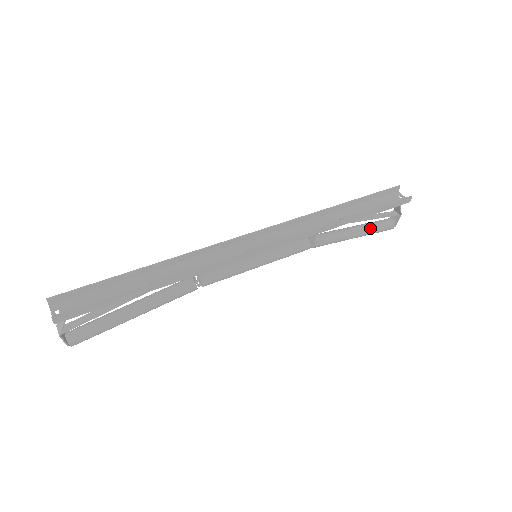
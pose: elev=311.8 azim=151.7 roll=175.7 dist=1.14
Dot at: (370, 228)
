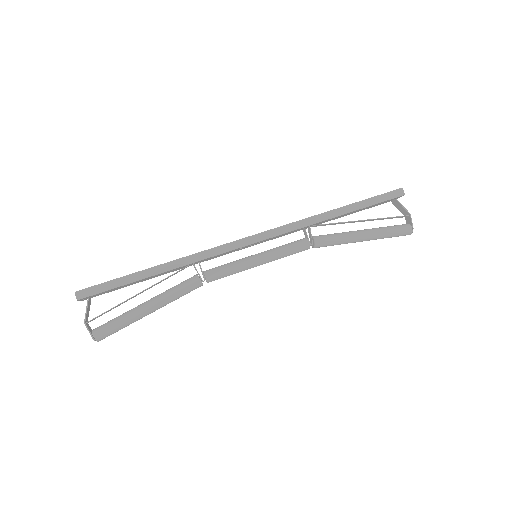
Dot at: (378, 229)
